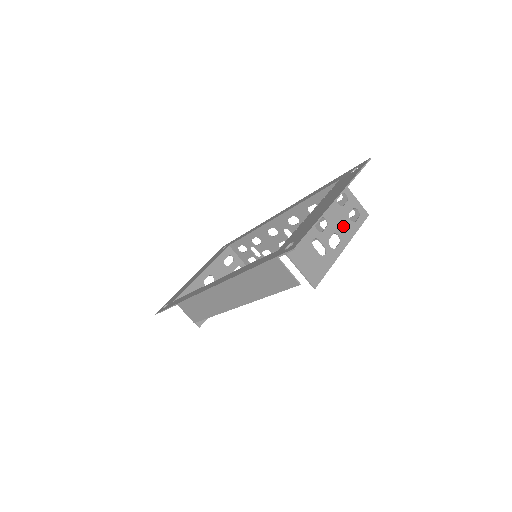
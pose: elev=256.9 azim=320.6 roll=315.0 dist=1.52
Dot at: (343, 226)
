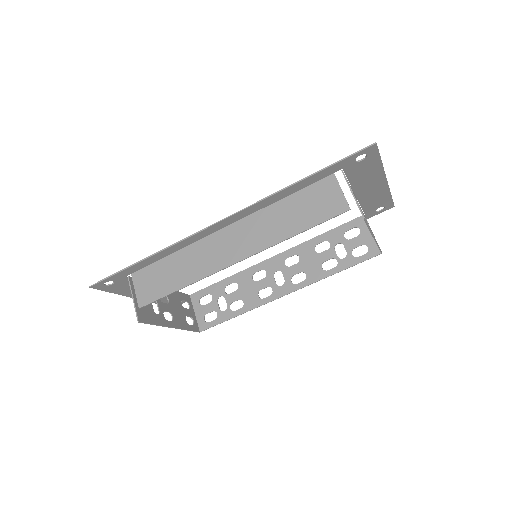
Dot at: occluded
